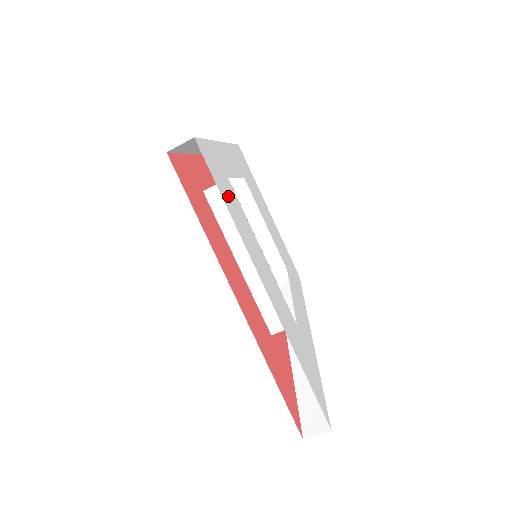
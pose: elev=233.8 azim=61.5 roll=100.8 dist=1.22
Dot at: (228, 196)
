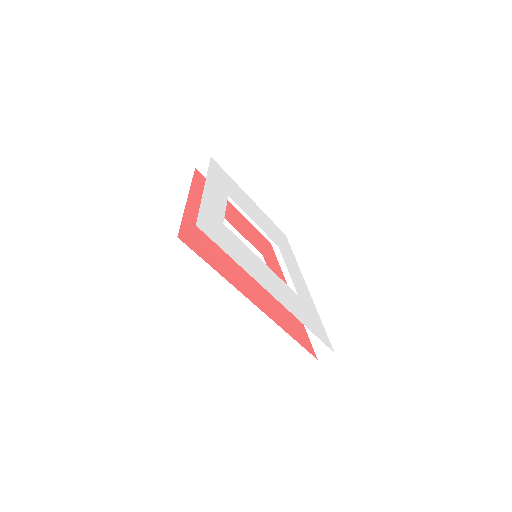
Dot at: (230, 246)
